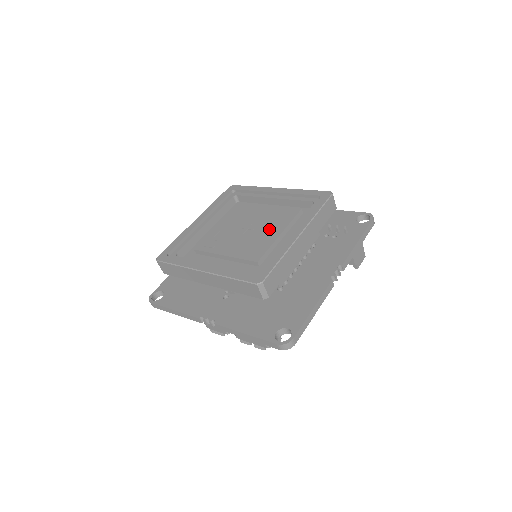
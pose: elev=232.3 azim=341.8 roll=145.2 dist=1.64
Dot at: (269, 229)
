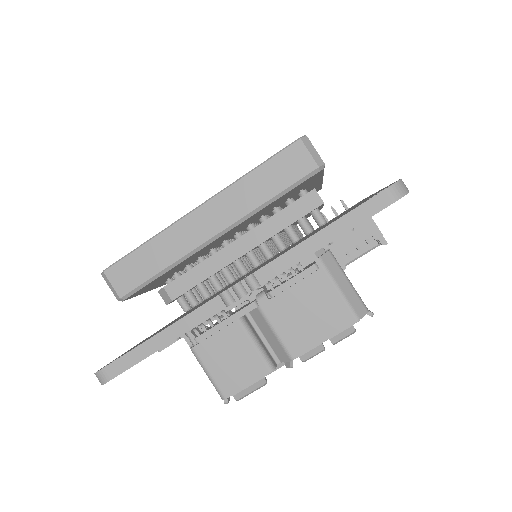
Dot at: occluded
